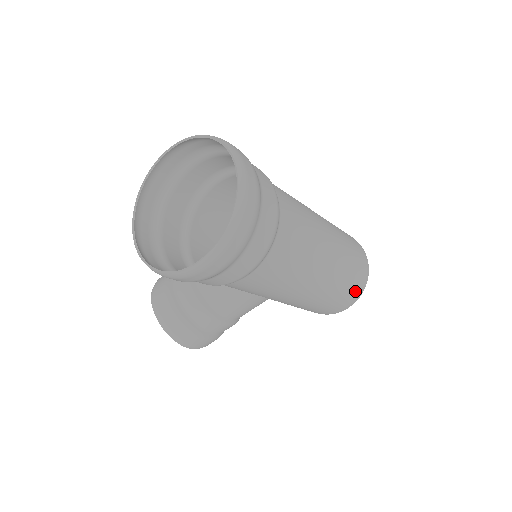
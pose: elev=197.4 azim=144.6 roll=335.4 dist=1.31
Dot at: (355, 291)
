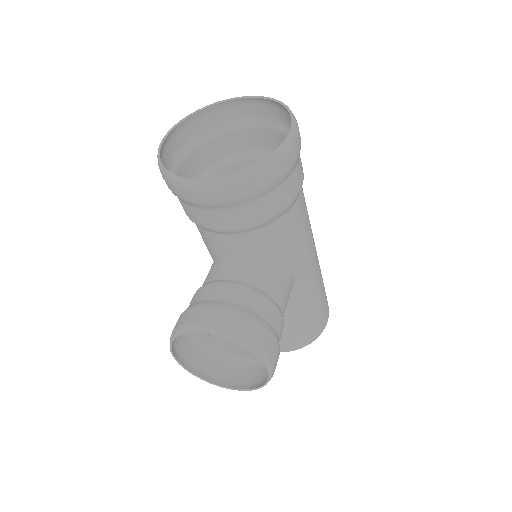
Dot at: occluded
